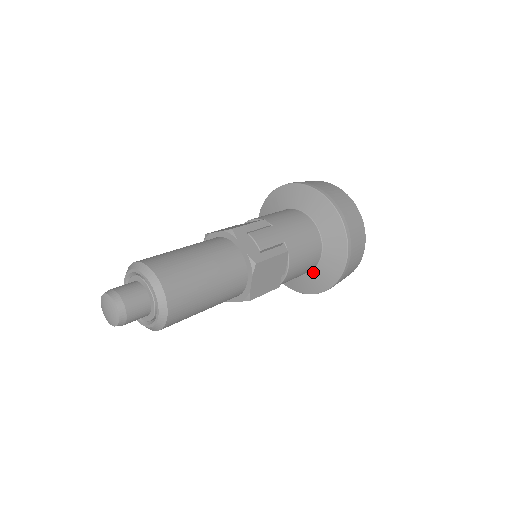
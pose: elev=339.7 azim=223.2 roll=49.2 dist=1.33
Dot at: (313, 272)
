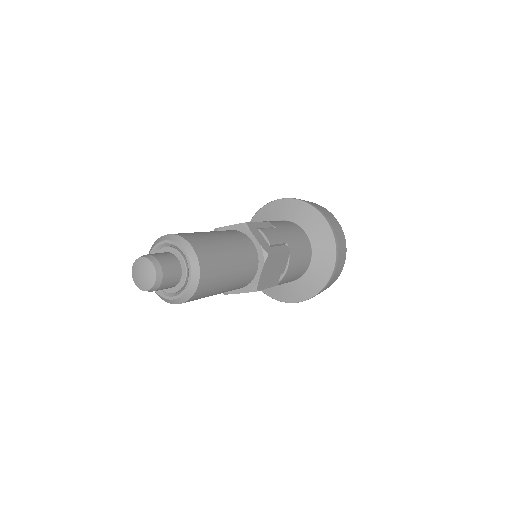
Dot at: (300, 280)
